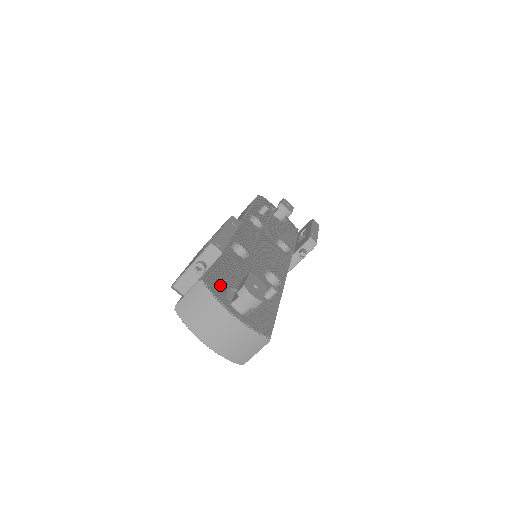
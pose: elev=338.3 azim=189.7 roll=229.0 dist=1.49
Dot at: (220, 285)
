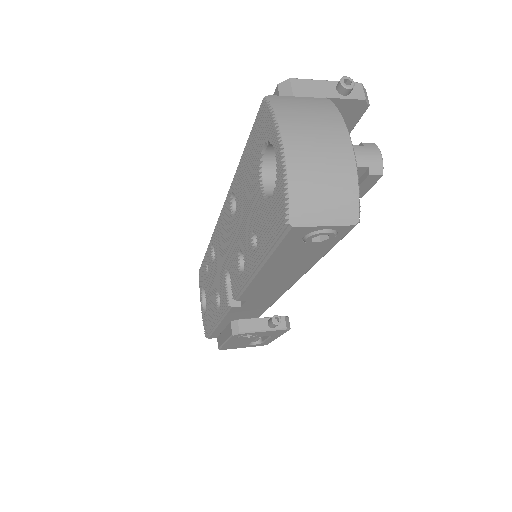
Dot at: occluded
